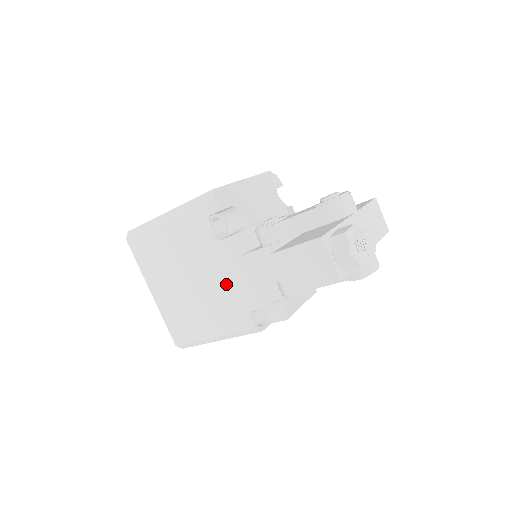
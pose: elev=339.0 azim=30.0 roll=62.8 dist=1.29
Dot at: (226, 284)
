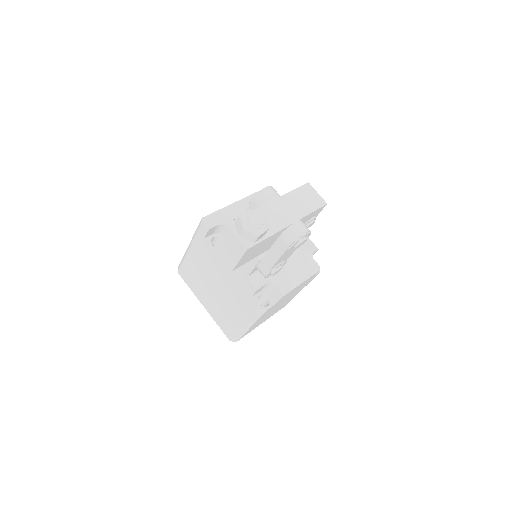
Dot at: (232, 282)
